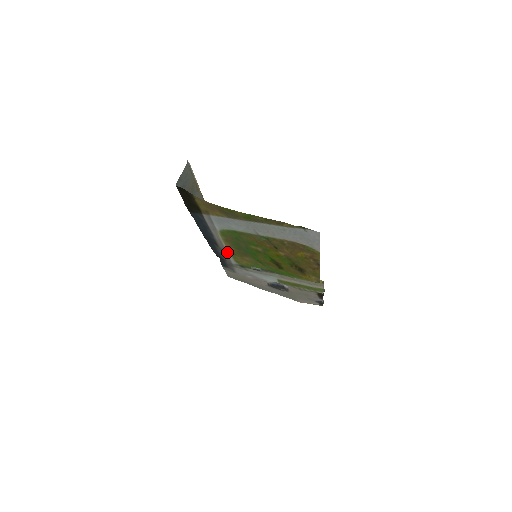
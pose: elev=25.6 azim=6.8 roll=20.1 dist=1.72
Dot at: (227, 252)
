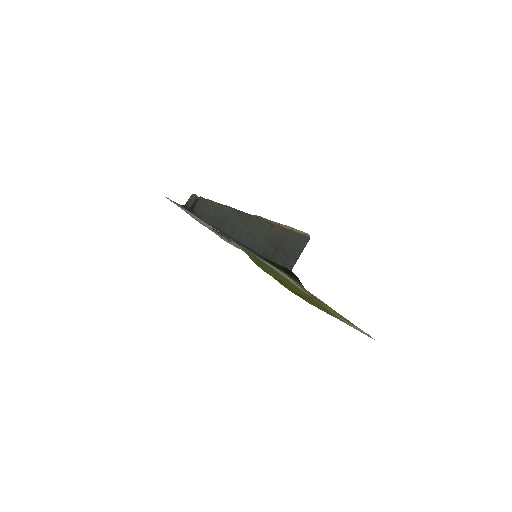
Dot at: occluded
